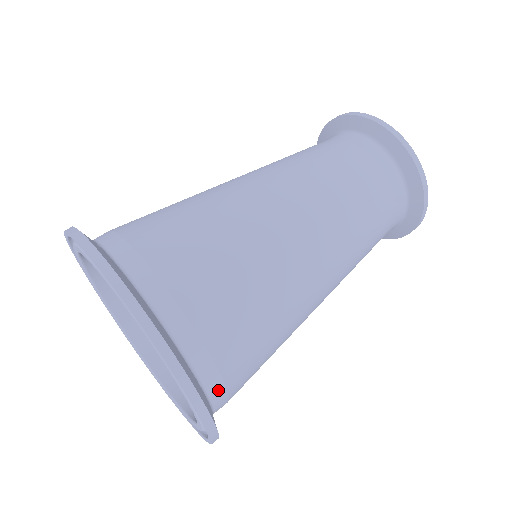
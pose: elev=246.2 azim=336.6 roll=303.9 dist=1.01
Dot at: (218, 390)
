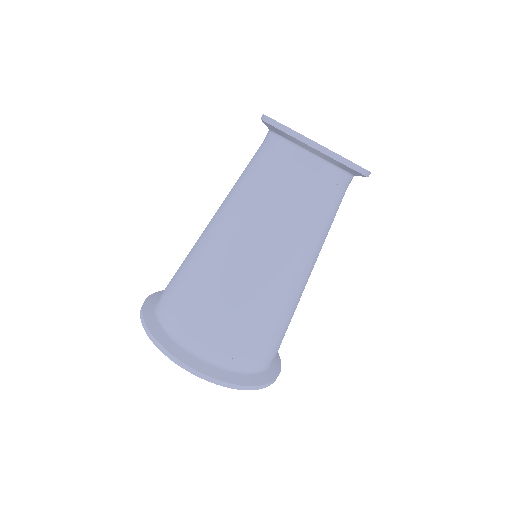
Dot at: (258, 366)
